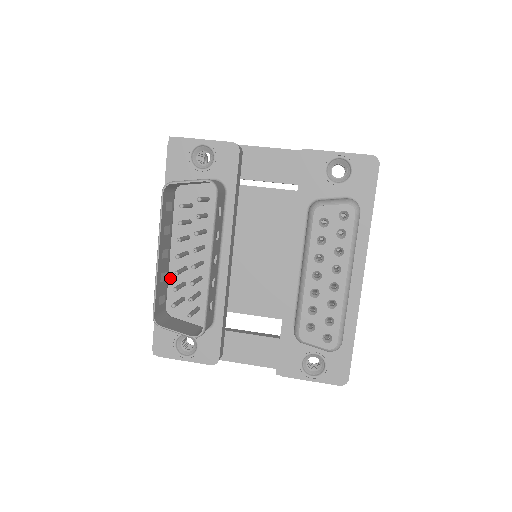
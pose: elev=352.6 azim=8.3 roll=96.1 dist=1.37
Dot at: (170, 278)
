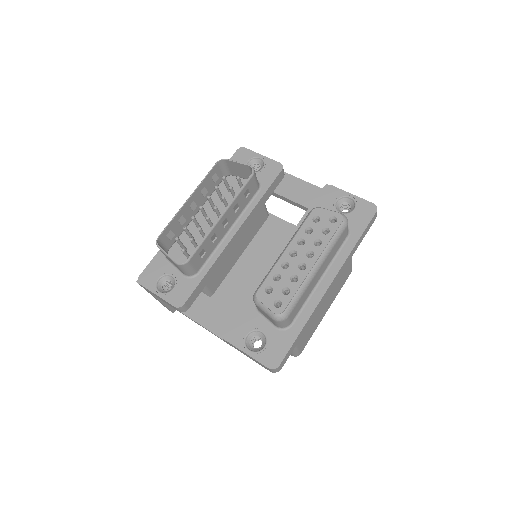
Dot at: (185, 232)
